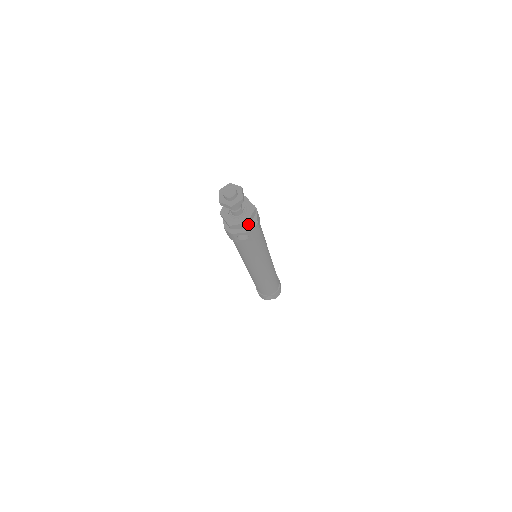
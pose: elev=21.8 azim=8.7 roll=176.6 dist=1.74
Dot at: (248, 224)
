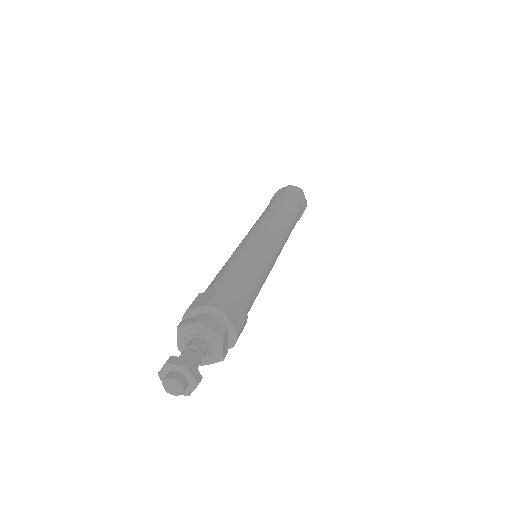
Dot at: (225, 354)
